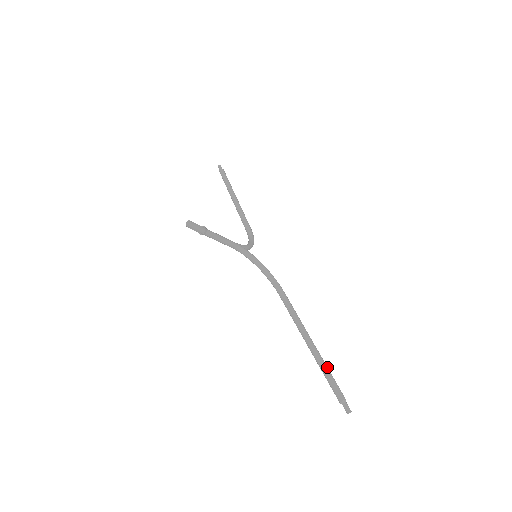
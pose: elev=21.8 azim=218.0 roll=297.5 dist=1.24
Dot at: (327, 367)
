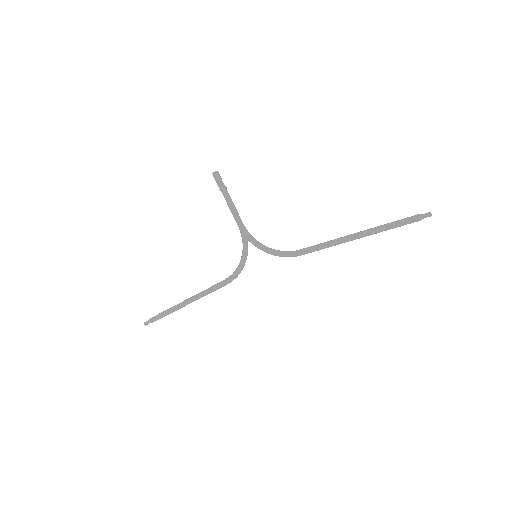
Dot at: (385, 227)
